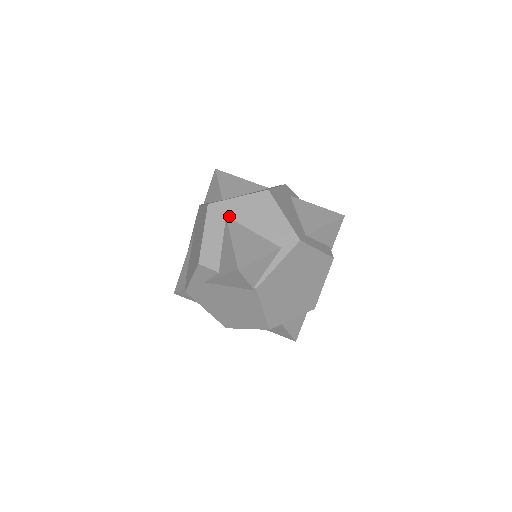
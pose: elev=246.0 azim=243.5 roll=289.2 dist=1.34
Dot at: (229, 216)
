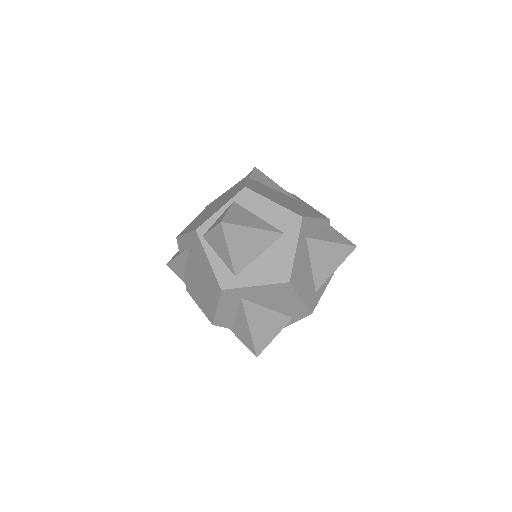
Dot at: (244, 299)
